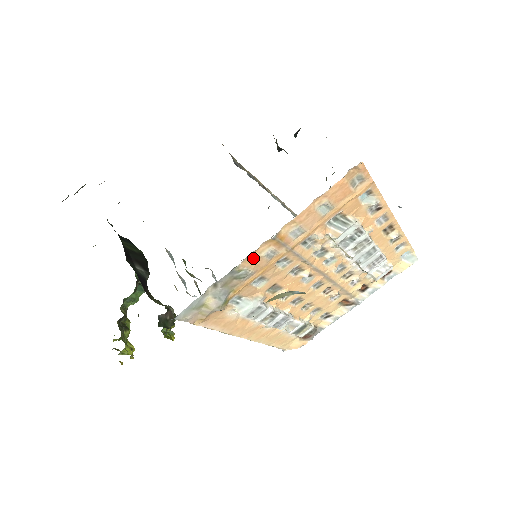
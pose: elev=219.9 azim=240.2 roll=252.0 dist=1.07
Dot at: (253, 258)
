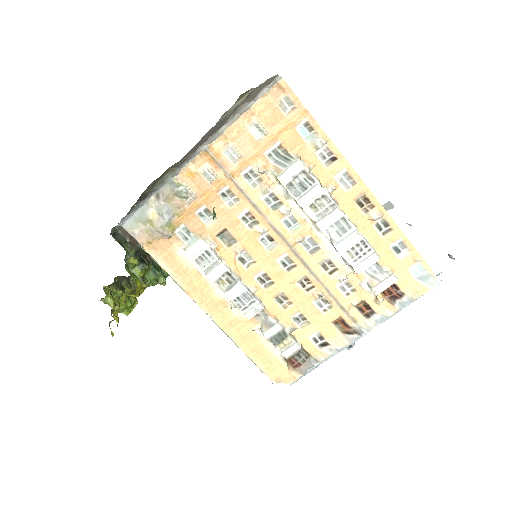
Dot at: (191, 172)
